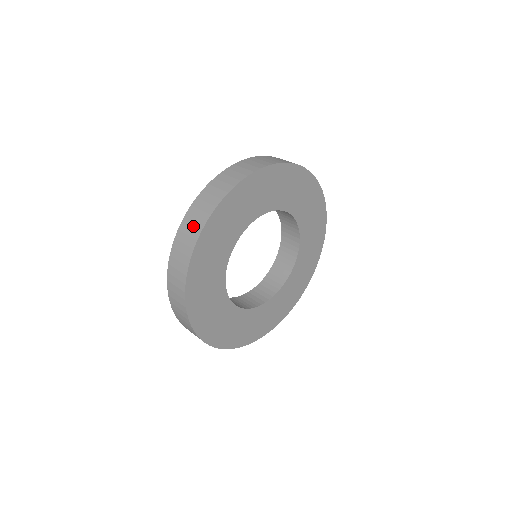
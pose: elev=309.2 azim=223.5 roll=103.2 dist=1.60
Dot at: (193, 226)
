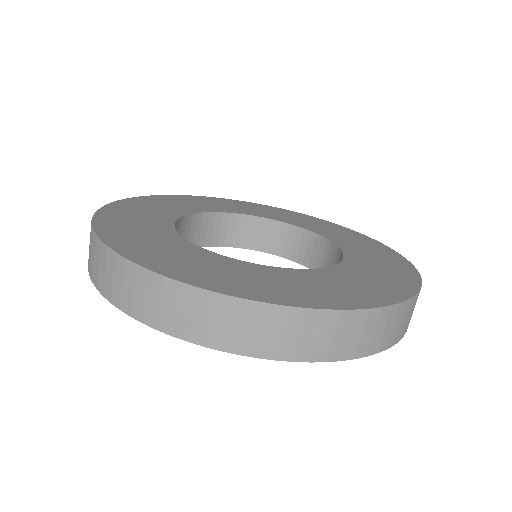
Dot at: (113, 283)
